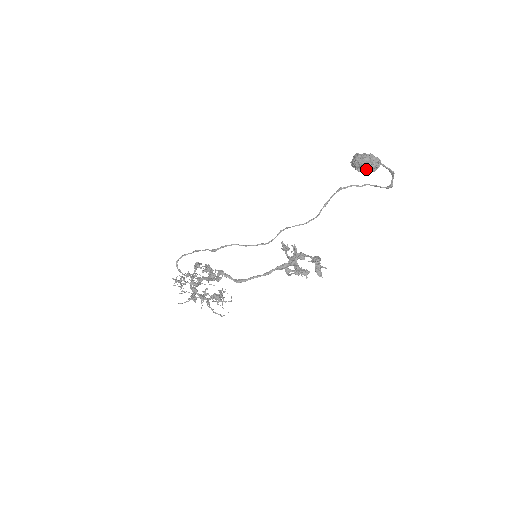
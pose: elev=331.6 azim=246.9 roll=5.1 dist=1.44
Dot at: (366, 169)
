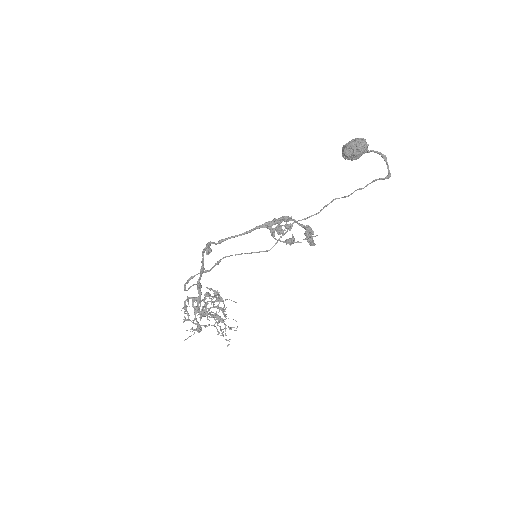
Dot at: (353, 150)
